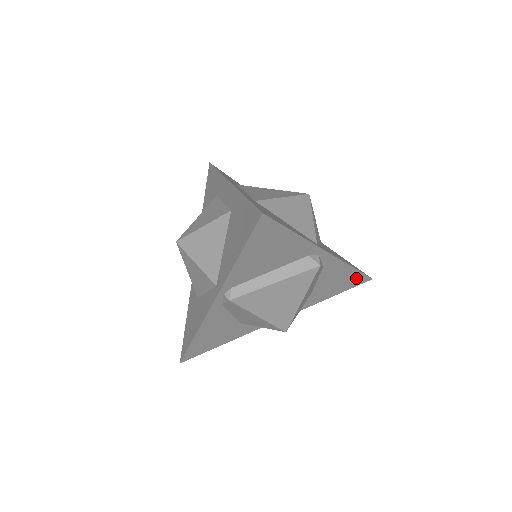
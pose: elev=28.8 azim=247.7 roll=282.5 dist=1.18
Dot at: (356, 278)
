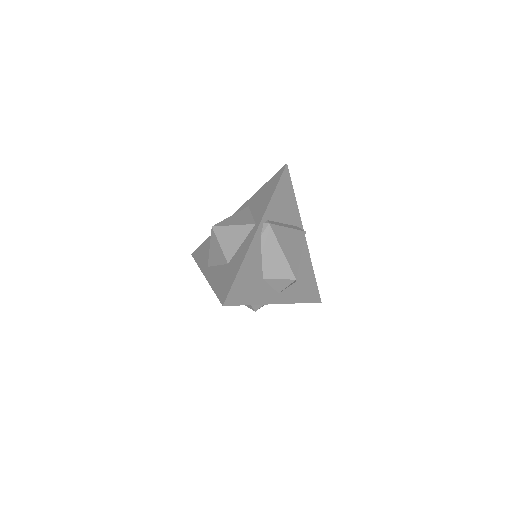
Dot at: (314, 289)
